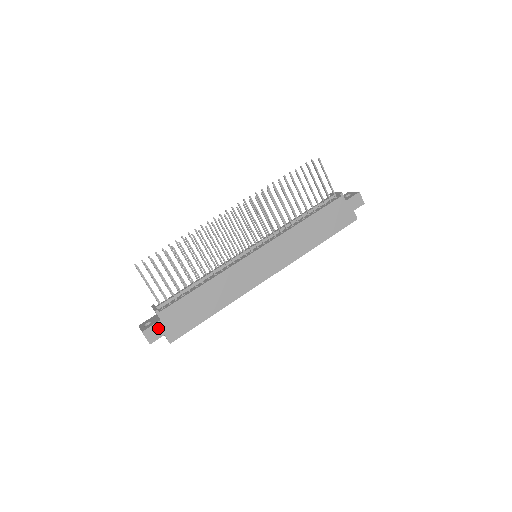
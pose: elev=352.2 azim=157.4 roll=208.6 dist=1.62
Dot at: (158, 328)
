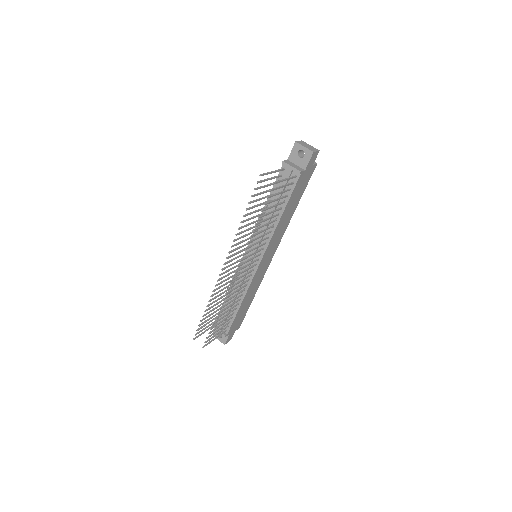
Dot at: (230, 335)
